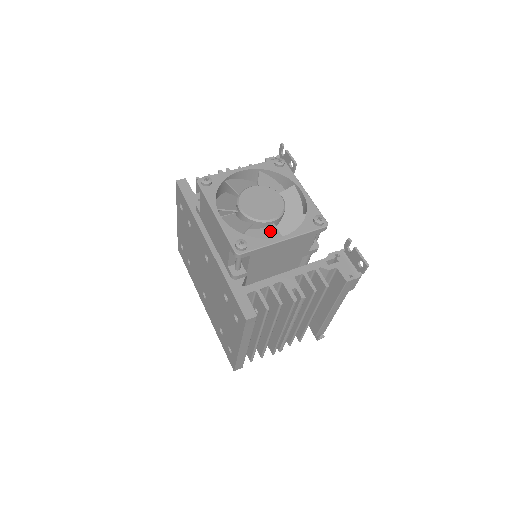
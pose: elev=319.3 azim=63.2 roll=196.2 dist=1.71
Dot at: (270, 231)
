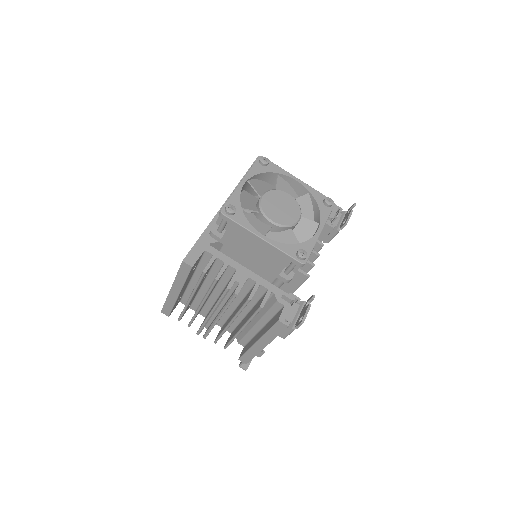
Dot at: (263, 227)
